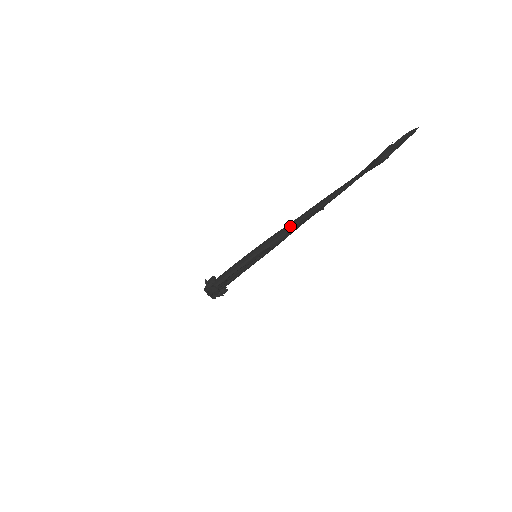
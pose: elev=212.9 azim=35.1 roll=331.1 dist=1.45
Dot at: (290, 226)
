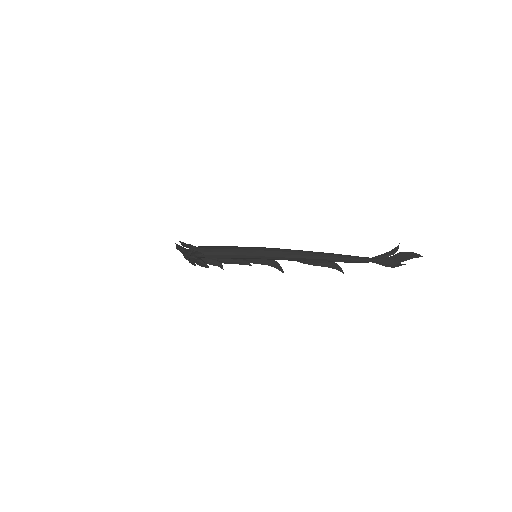
Dot at: (304, 259)
